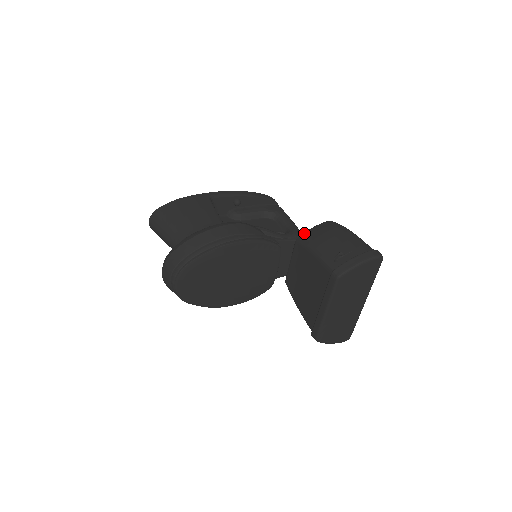
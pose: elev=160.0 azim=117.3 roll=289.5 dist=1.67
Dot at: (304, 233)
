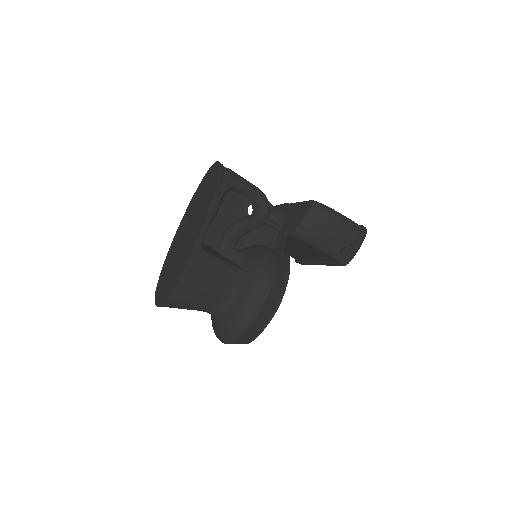
Dot at: (300, 230)
